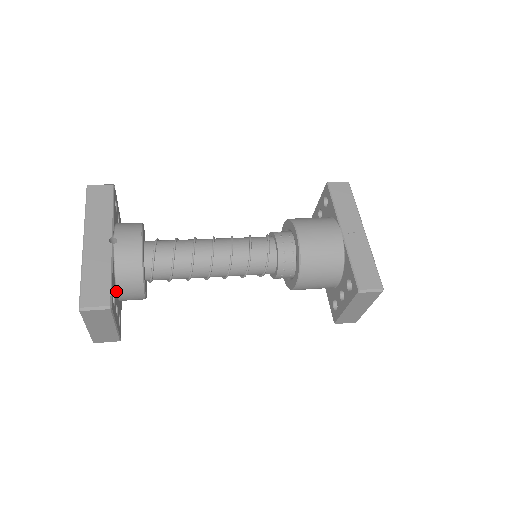
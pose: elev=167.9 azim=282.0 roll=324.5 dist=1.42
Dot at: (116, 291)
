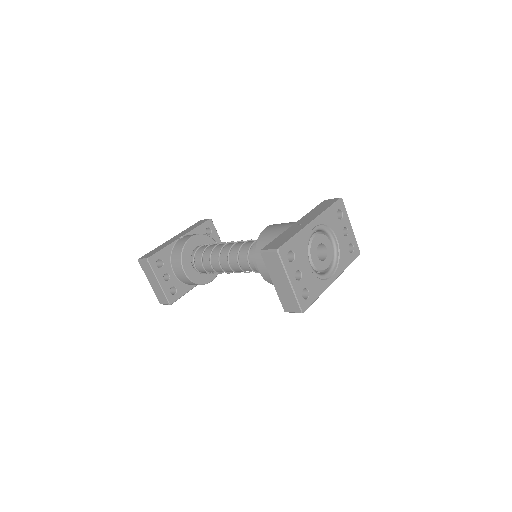
Dot at: (172, 266)
